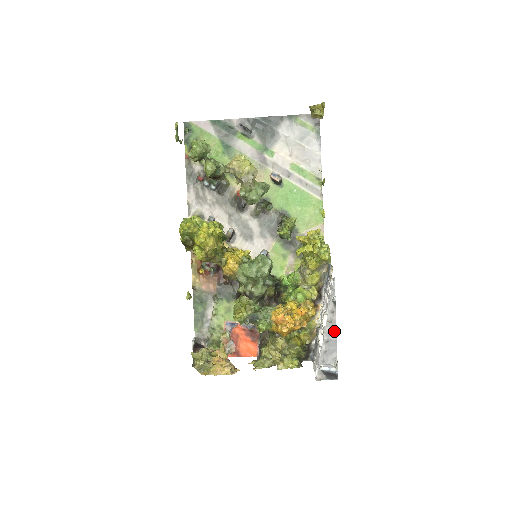
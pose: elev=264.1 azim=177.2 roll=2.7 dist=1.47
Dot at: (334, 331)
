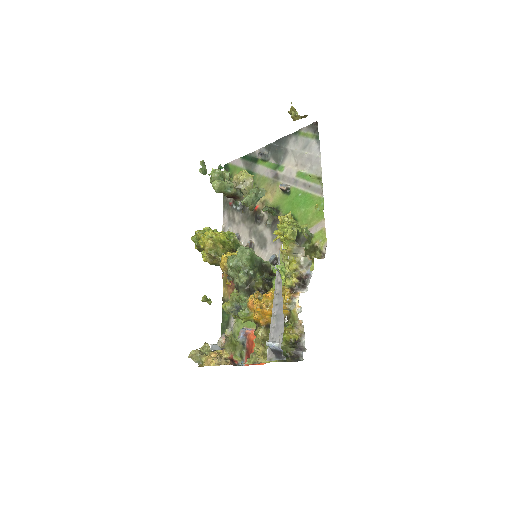
Dot at: (281, 303)
